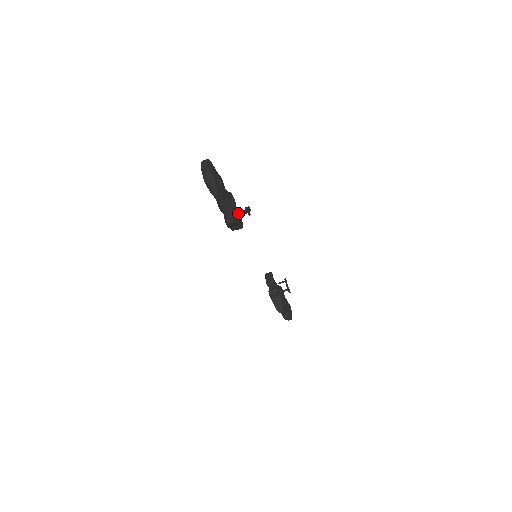
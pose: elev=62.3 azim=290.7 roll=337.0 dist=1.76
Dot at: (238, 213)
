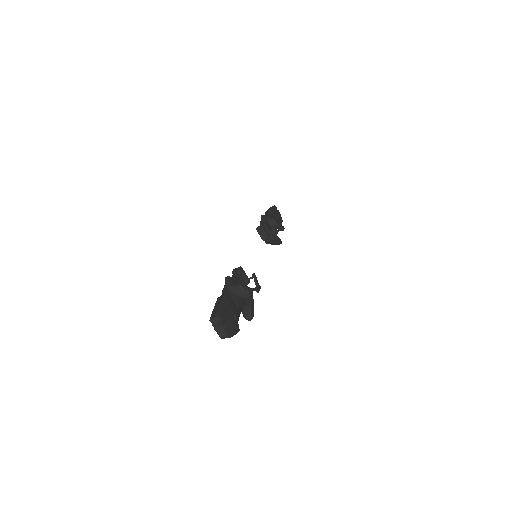
Dot at: (249, 295)
